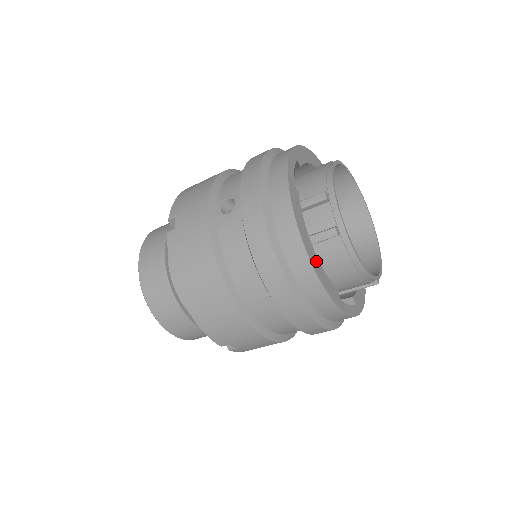
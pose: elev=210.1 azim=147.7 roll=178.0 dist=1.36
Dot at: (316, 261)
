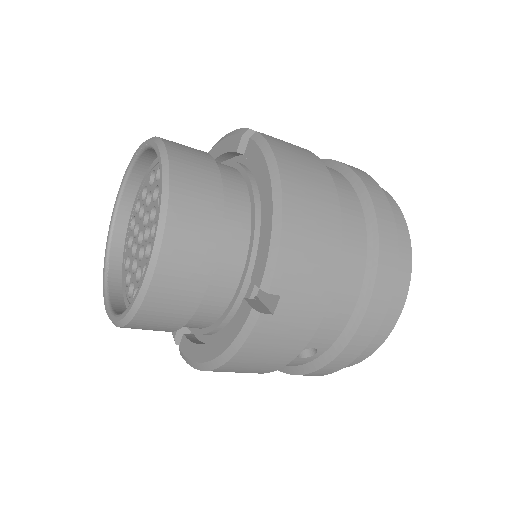
Dot at: occluded
